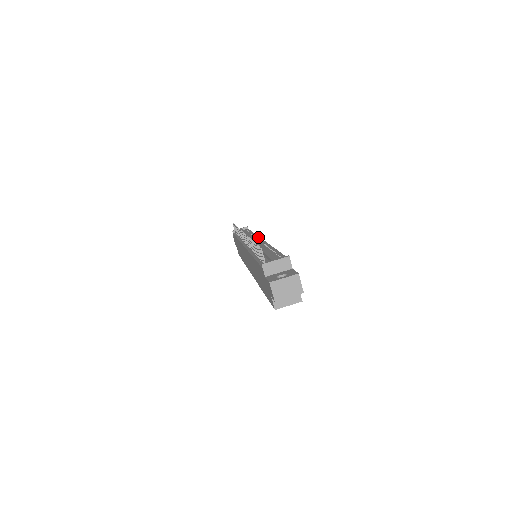
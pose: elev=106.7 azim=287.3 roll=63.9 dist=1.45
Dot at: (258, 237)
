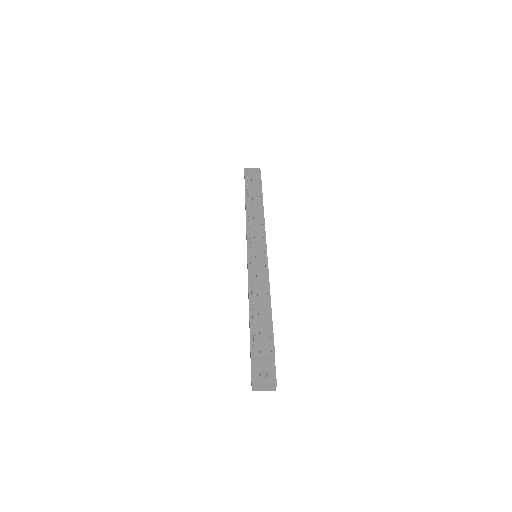
Dot at: (264, 231)
